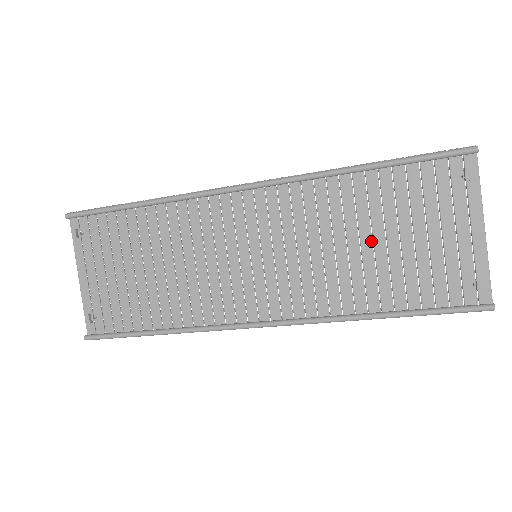
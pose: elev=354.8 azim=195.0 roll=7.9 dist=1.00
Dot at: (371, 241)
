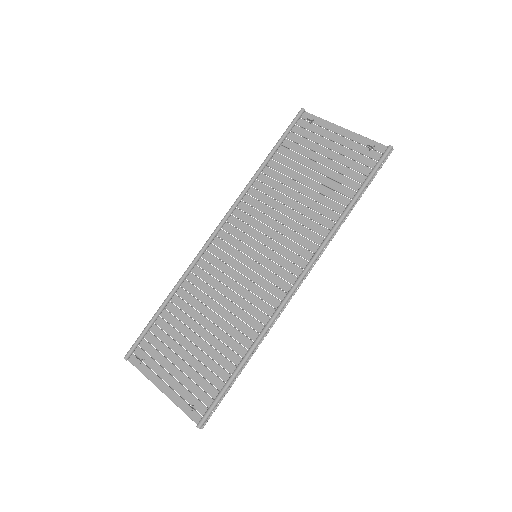
Dot at: (304, 186)
